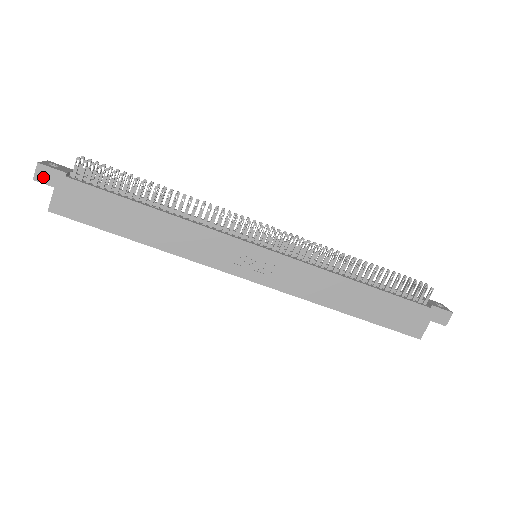
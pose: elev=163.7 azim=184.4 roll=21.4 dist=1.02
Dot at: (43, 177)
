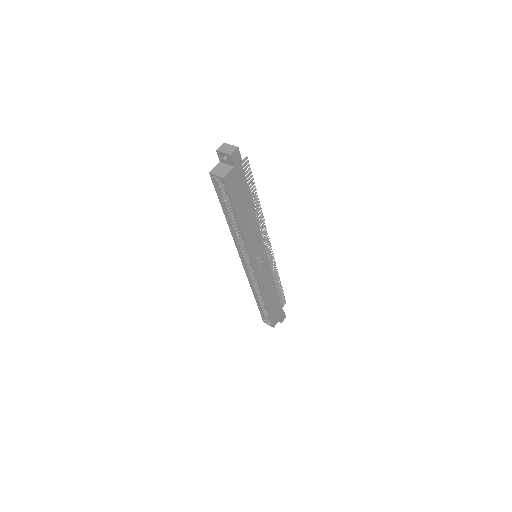
Dot at: (235, 157)
